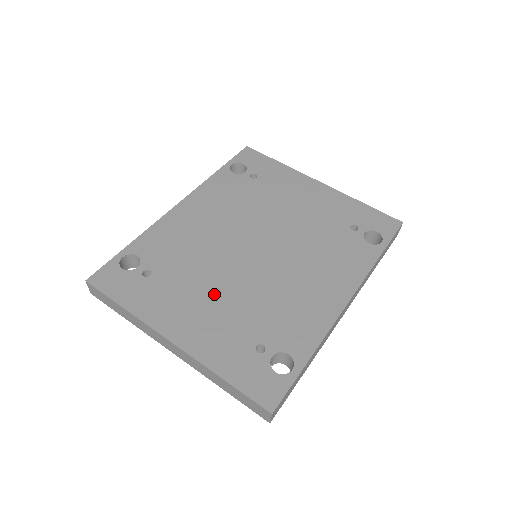
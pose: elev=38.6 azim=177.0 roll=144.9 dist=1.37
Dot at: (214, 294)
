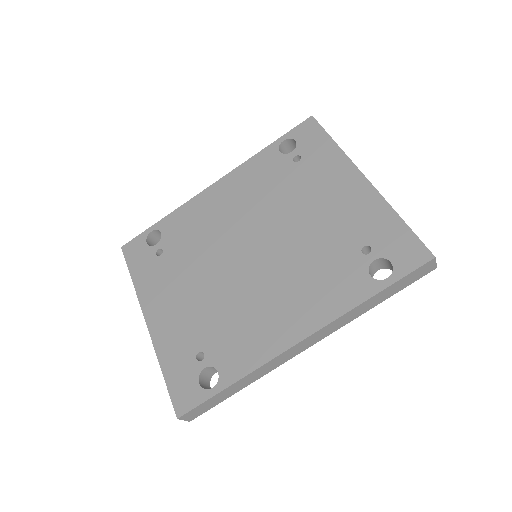
Dot at: (194, 289)
